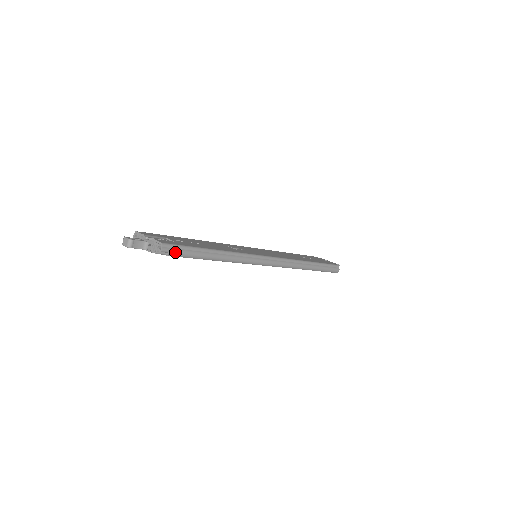
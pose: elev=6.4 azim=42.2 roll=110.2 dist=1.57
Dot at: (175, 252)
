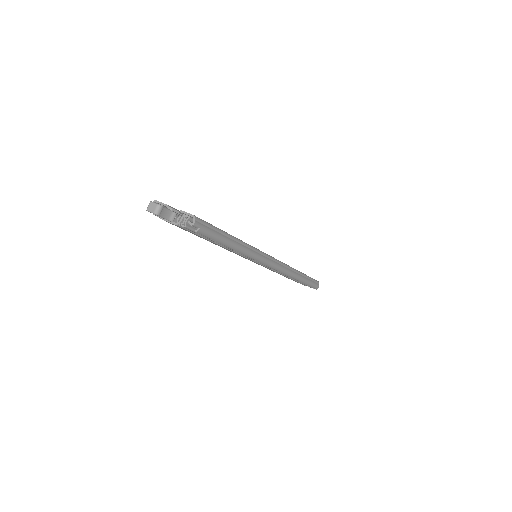
Dot at: (204, 229)
